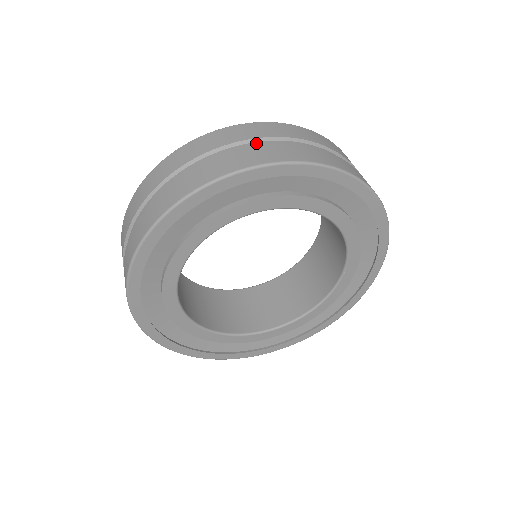
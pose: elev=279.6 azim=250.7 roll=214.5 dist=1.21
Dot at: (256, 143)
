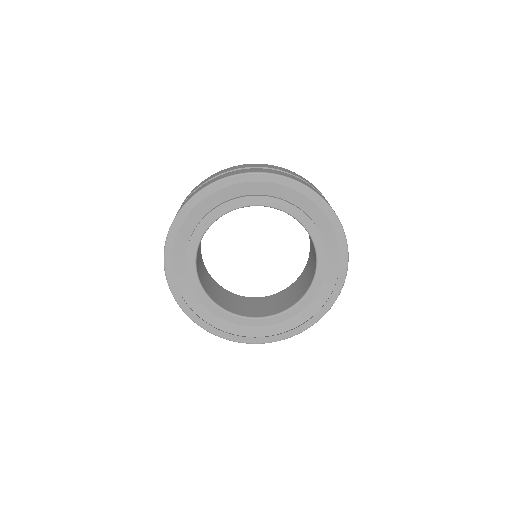
Dot at: occluded
